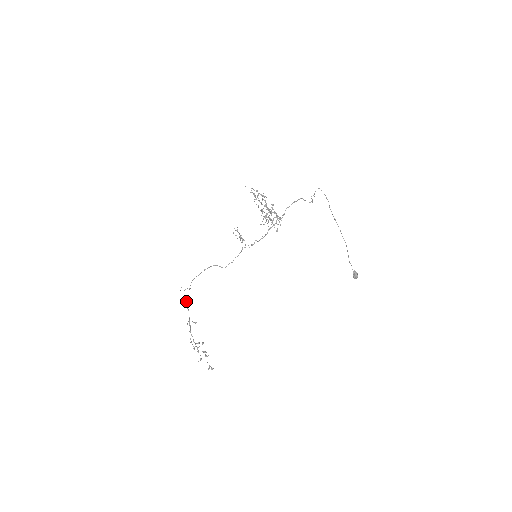
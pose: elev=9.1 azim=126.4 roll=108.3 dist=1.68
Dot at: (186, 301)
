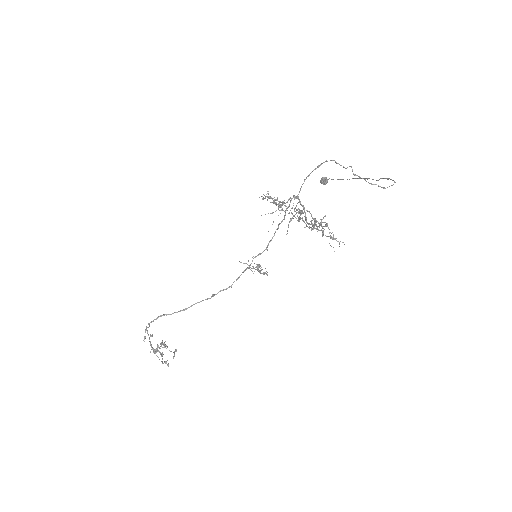
Dot at: occluded
